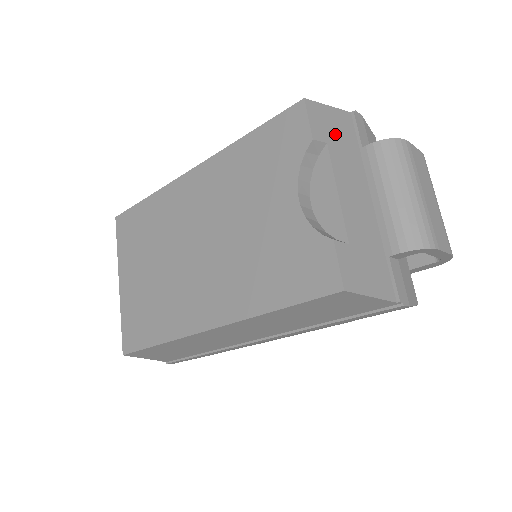
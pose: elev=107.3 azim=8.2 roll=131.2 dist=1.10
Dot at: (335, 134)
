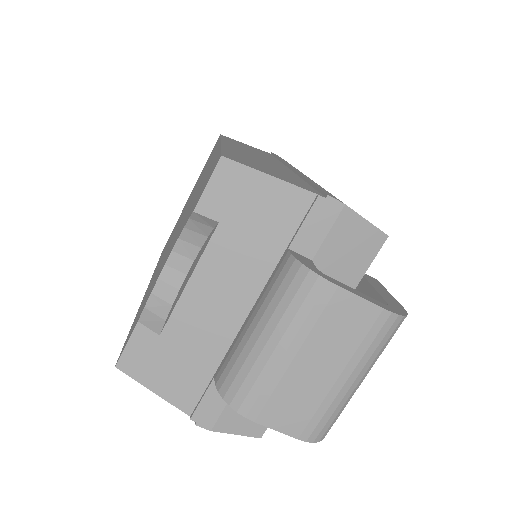
Dot at: (248, 215)
